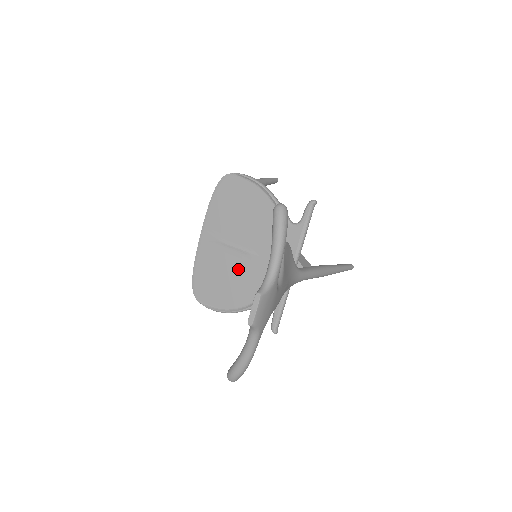
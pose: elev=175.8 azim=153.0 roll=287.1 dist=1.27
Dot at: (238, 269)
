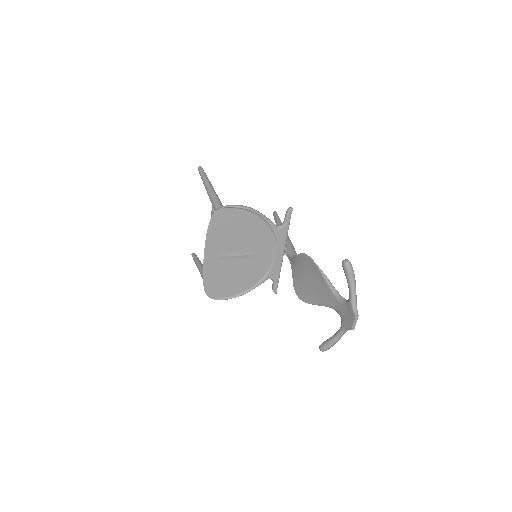
Dot at: (242, 268)
